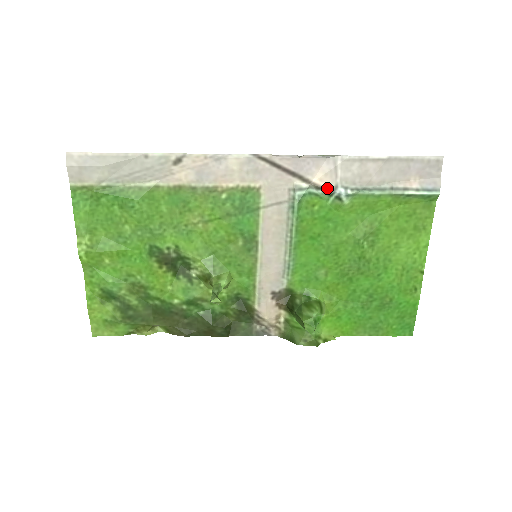
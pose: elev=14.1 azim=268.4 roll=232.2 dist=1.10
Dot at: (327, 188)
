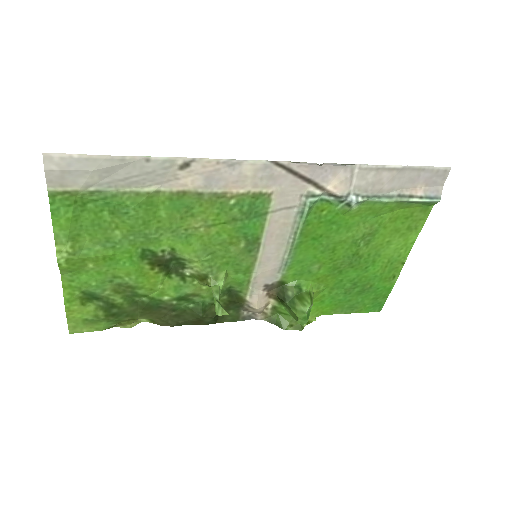
Dot at: (340, 195)
